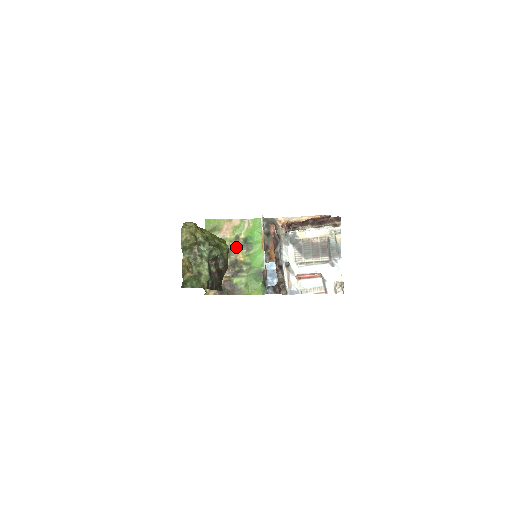
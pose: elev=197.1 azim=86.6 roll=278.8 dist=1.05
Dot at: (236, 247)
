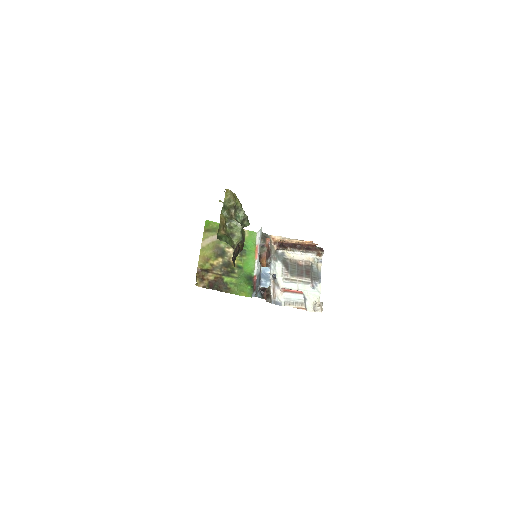
Dot at: (231, 250)
